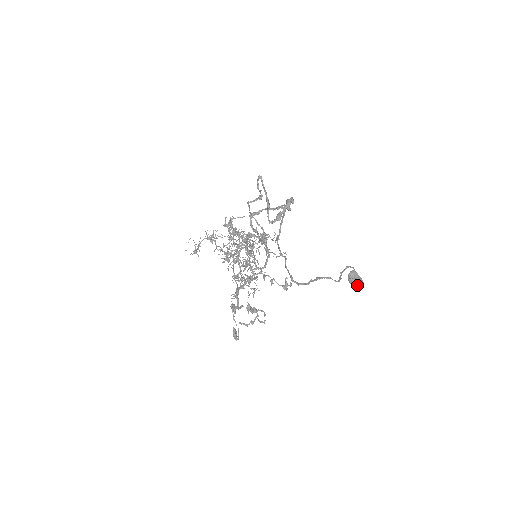
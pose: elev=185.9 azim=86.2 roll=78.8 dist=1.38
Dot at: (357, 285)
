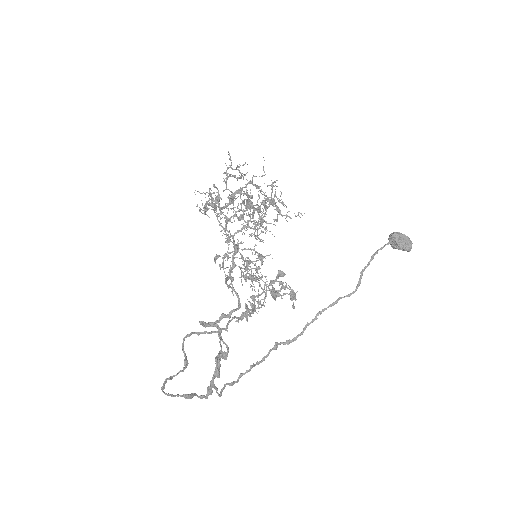
Dot at: (401, 249)
